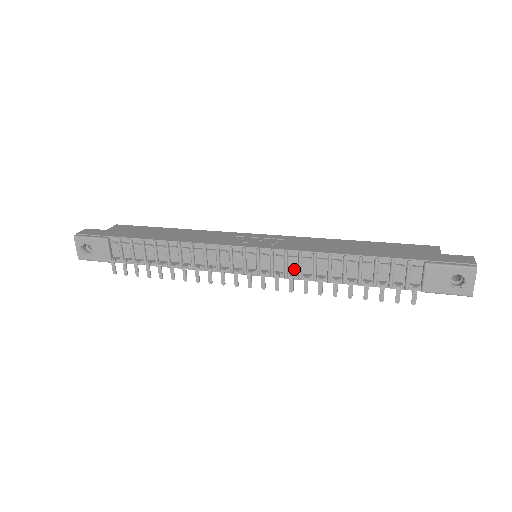
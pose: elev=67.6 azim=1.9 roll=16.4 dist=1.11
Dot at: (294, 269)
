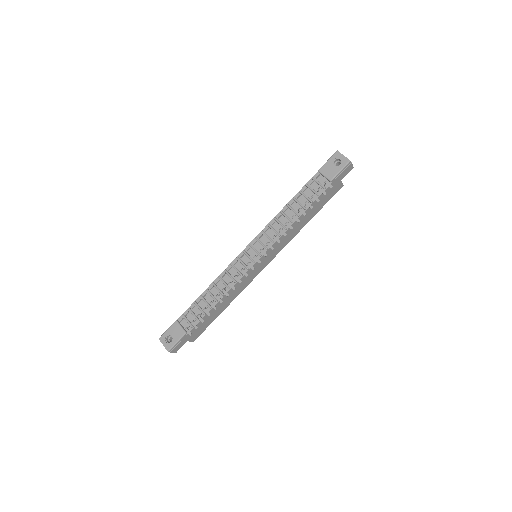
Dot at: (273, 235)
